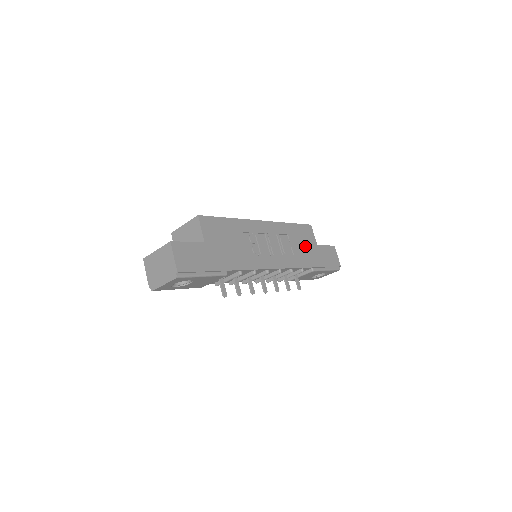
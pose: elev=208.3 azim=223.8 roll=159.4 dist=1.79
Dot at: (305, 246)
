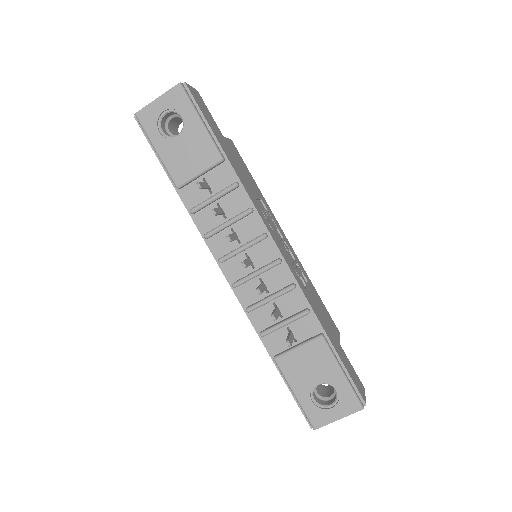
Dot at: (323, 316)
